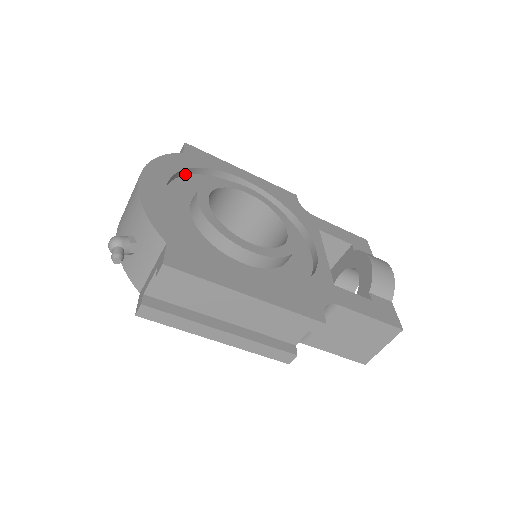
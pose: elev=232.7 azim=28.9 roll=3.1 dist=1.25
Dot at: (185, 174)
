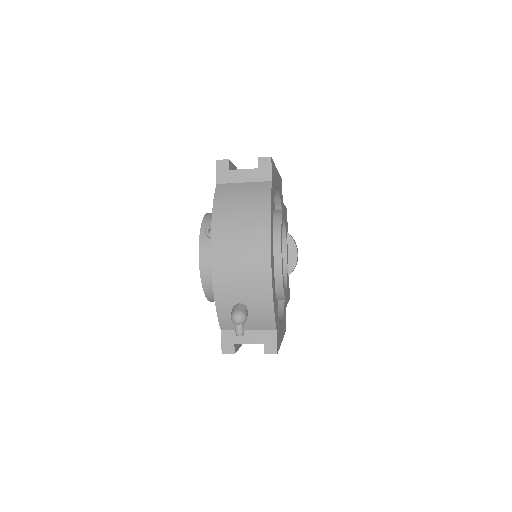
Dot at: occluded
